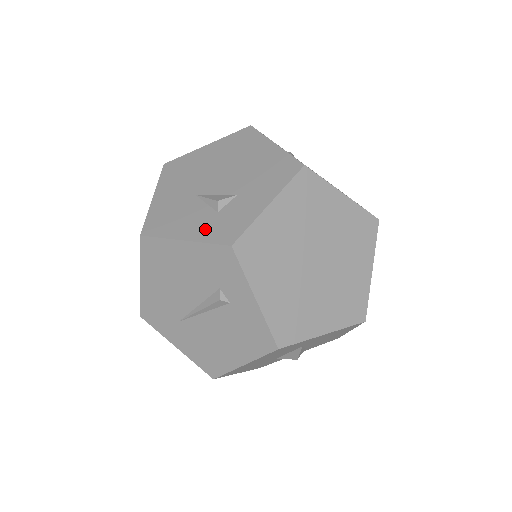
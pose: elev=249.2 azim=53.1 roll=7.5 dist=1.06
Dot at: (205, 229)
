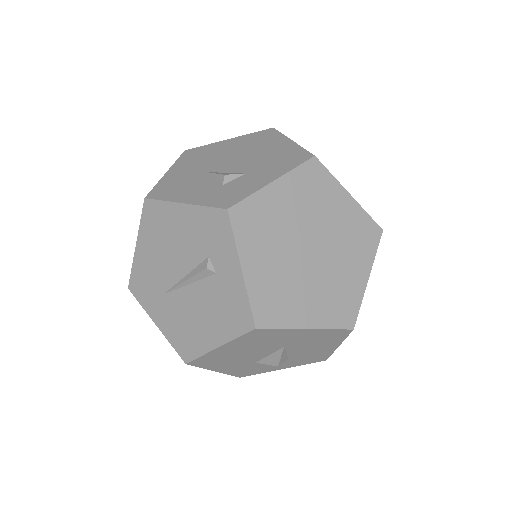
Dot at: (207, 196)
